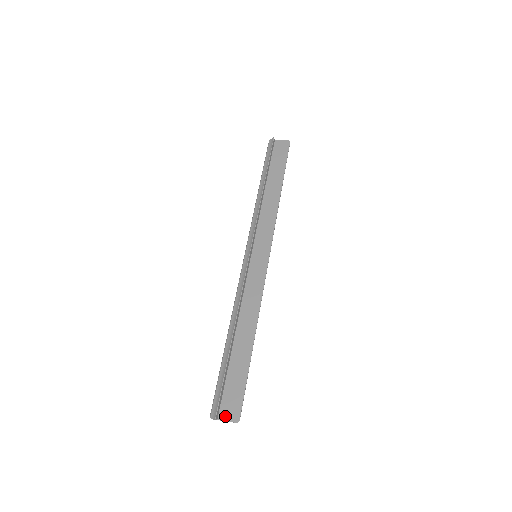
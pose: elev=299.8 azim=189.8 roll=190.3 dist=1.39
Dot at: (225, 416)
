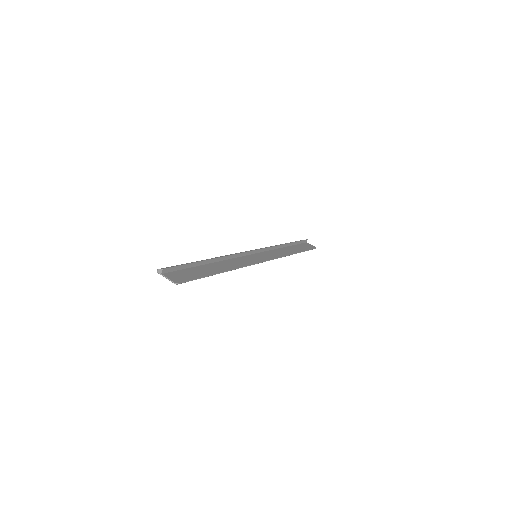
Dot at: (169, 276)
